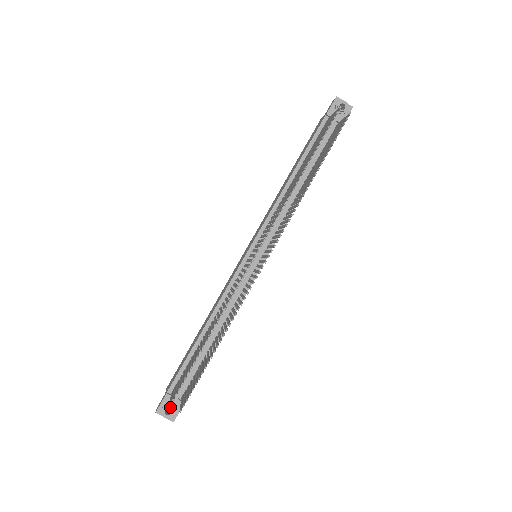
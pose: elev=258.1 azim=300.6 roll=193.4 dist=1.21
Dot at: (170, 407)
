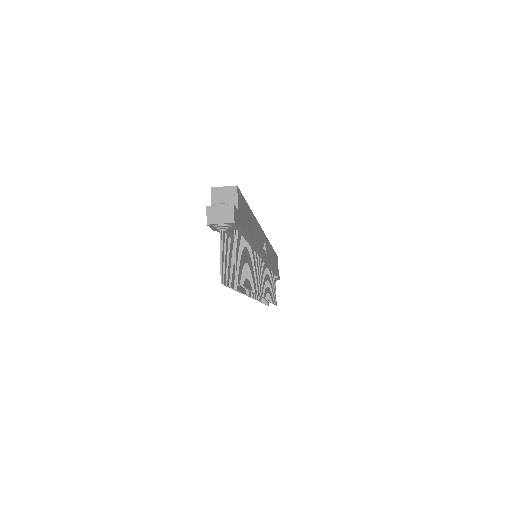
Dot at: occluded
